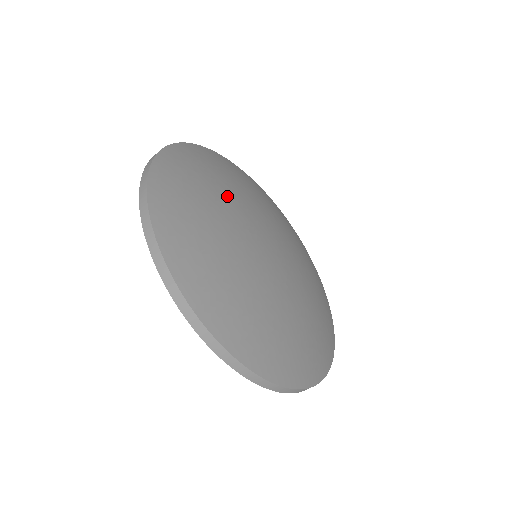
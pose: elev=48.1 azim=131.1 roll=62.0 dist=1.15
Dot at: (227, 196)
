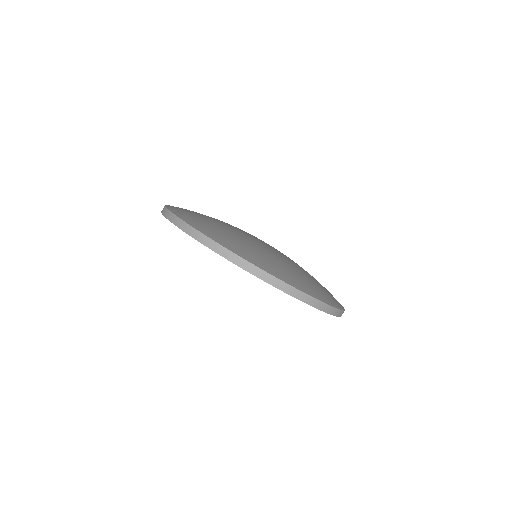
Dot at: (220, 221)
